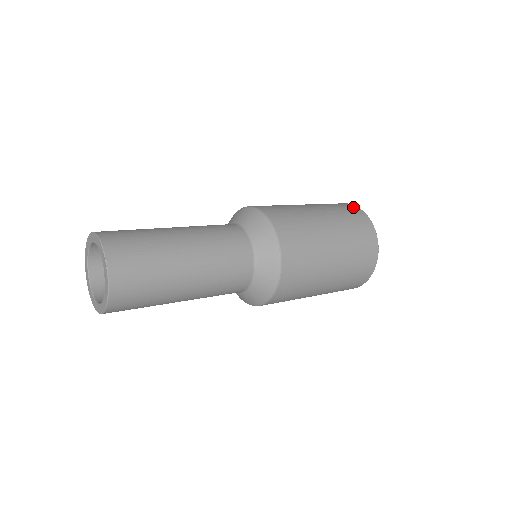
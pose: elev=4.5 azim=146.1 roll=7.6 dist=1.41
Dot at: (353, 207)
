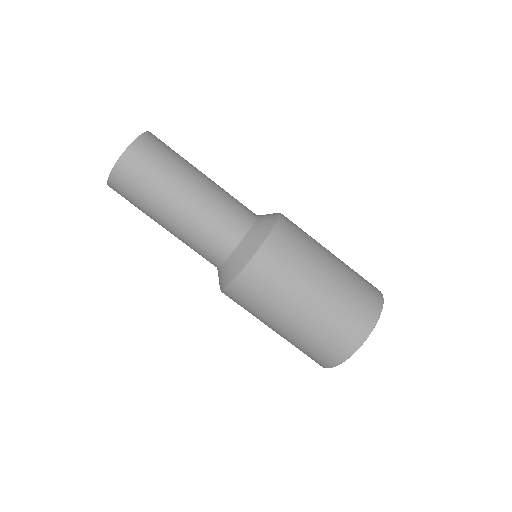
Dot at: (369, 320)
